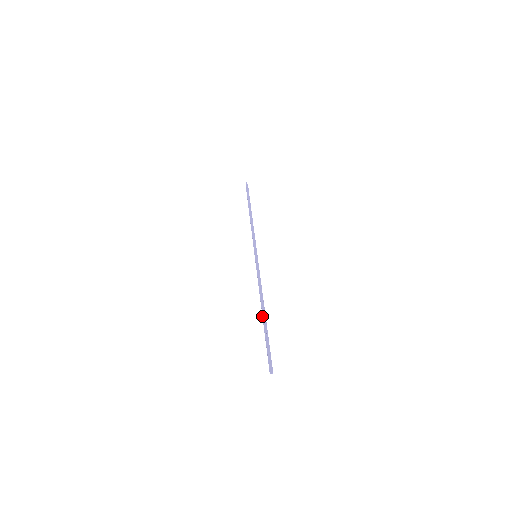
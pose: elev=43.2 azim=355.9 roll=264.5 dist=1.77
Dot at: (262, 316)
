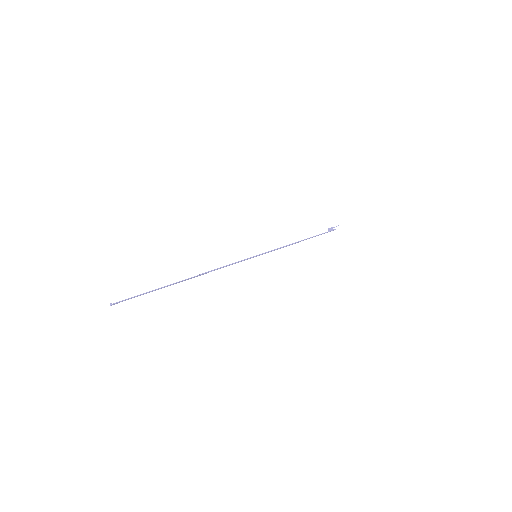
Dot at: (183, 280)
